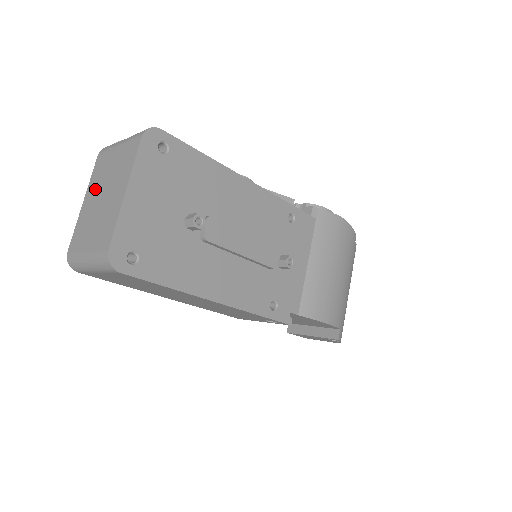
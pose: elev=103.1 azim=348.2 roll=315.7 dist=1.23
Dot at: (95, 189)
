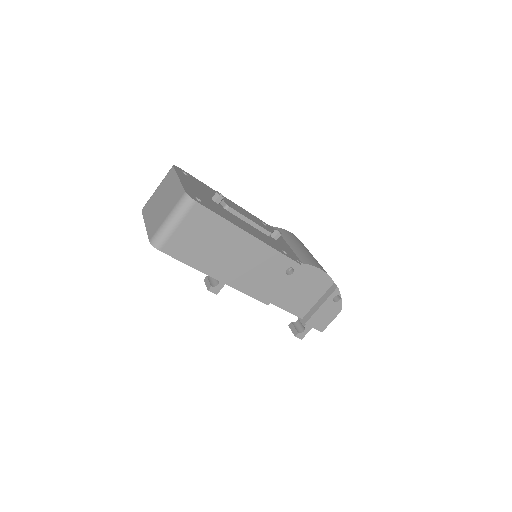
Dot at: (152, 210)
